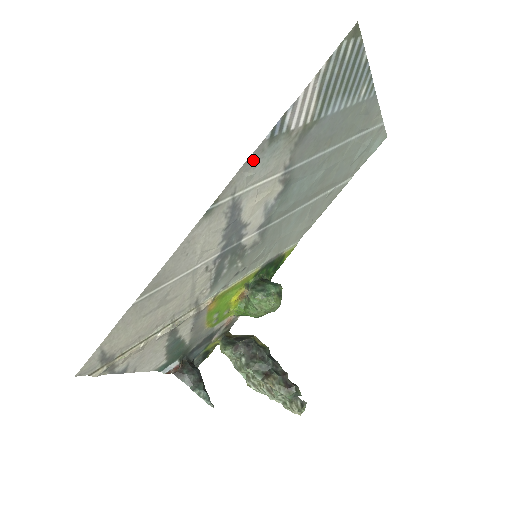
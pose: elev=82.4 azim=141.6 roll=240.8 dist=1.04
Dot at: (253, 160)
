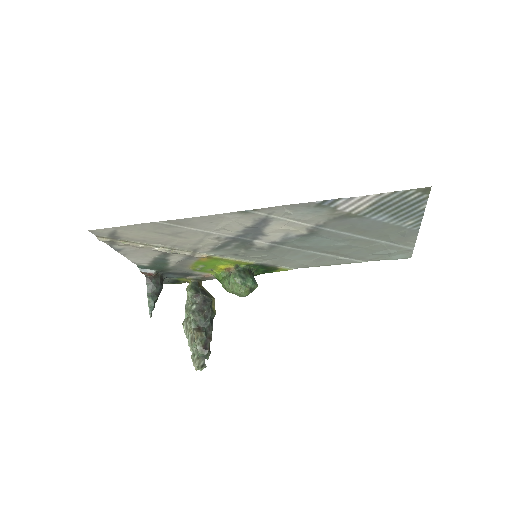
Dot at: (298, 206)
